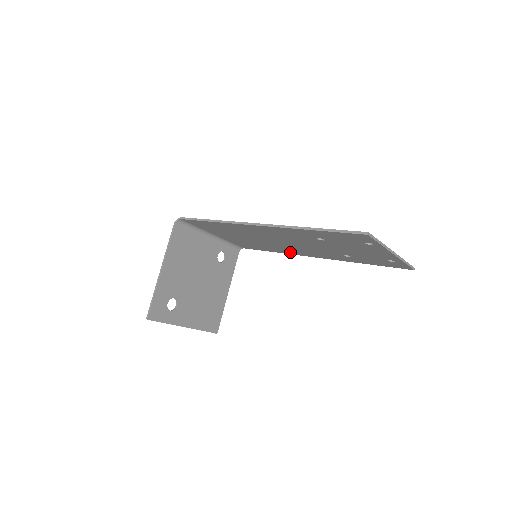
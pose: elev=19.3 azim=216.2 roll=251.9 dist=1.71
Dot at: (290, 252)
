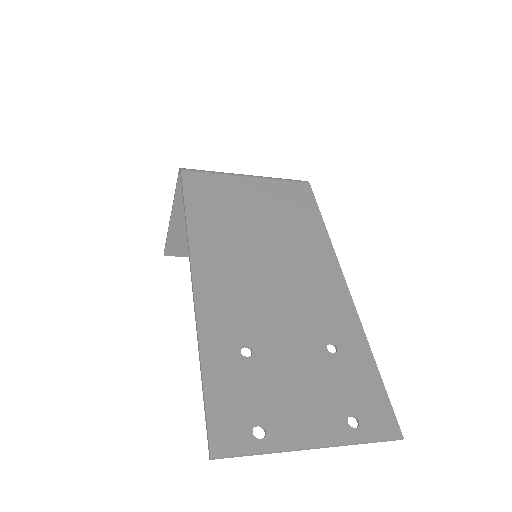
Dot at: (321, 253)
